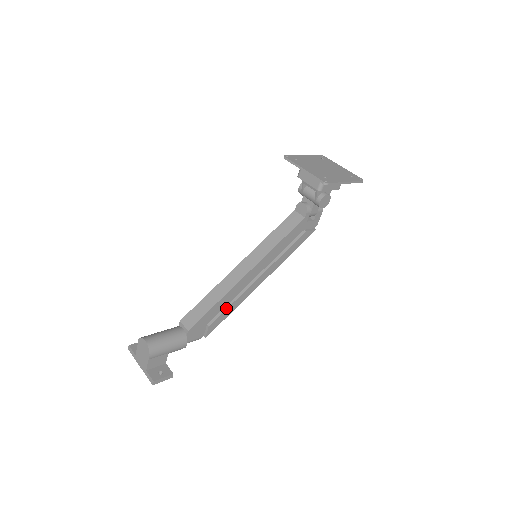
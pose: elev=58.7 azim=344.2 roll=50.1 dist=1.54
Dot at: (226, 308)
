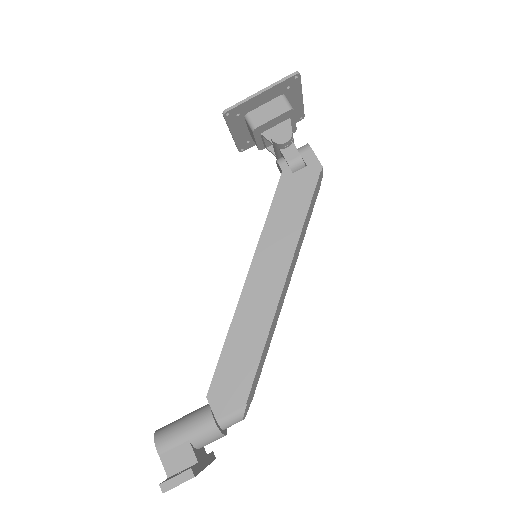
Dot at: (248, 342)
